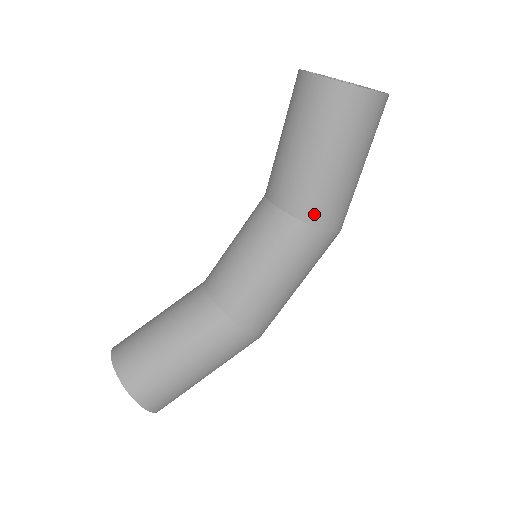
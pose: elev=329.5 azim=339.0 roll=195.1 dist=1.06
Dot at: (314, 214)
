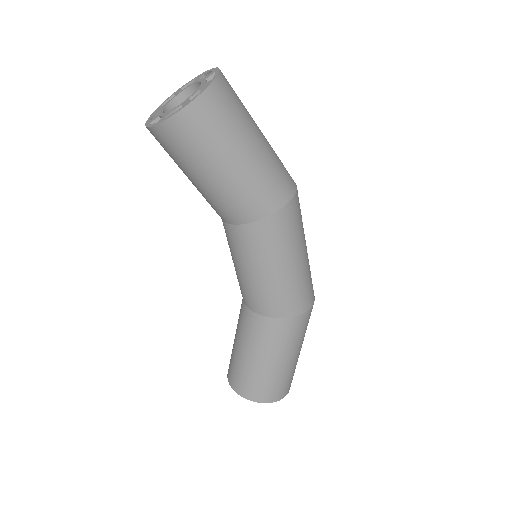
Dot at: (250, 213)
